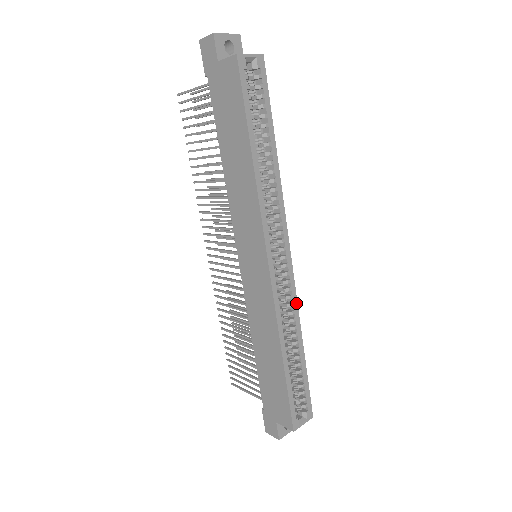
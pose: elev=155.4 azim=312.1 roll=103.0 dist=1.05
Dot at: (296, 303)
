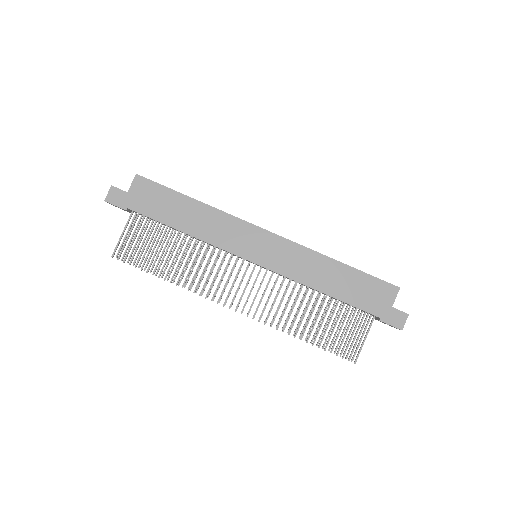
Dot at: occluded
